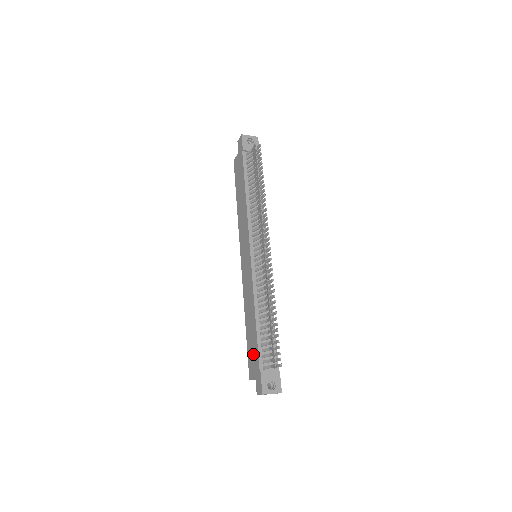
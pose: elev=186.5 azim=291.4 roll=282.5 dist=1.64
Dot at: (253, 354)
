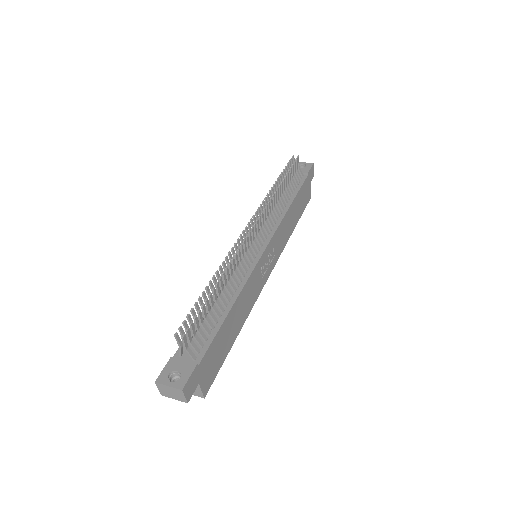
Dot at: occluded
